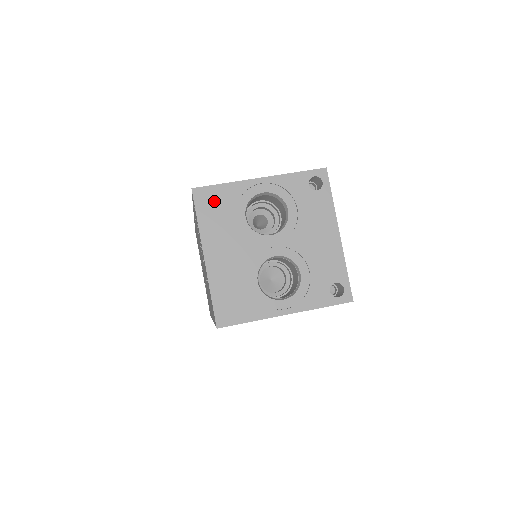
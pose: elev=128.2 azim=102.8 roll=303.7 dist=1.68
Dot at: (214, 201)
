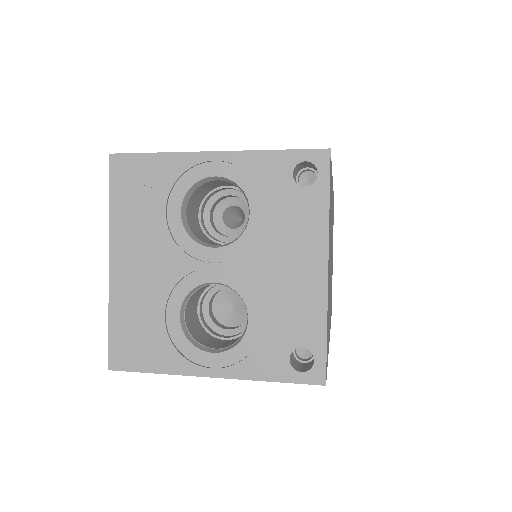
Dot at: (138, 178)
